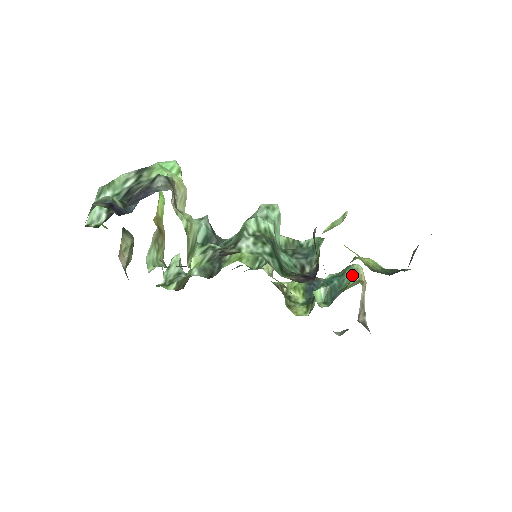
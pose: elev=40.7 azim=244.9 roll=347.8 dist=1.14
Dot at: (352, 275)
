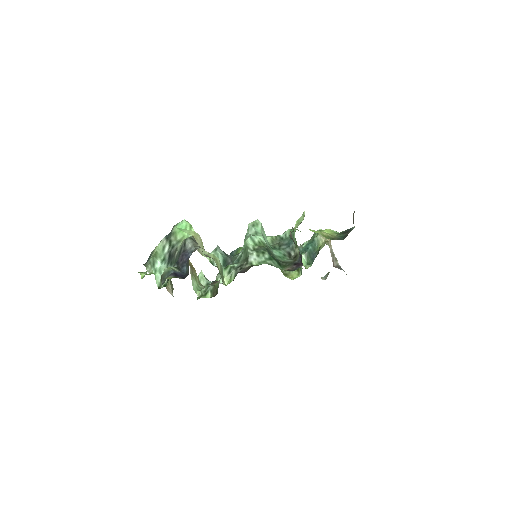
Dot at: (319, 239)
